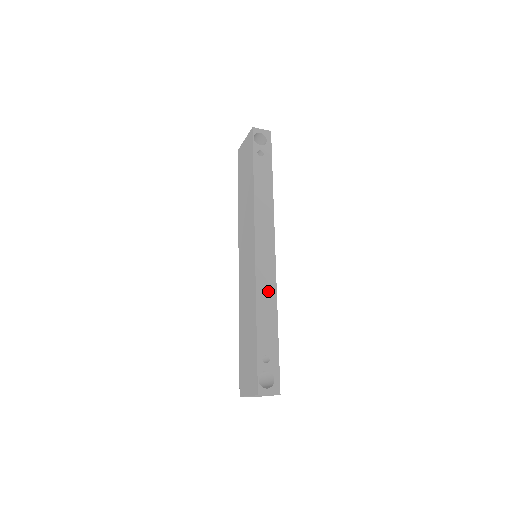
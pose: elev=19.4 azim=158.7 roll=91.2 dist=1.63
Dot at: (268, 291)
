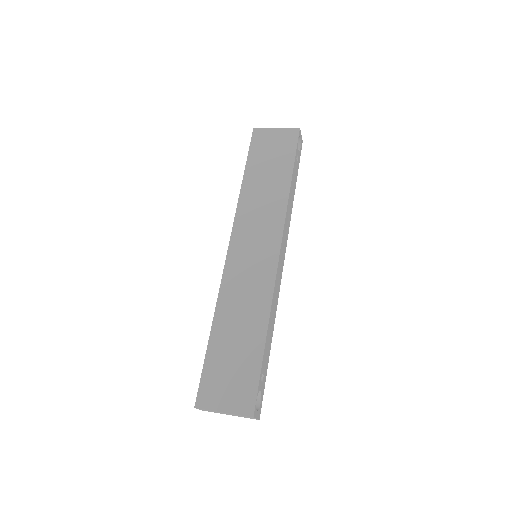
Dot at: (275, 304)
